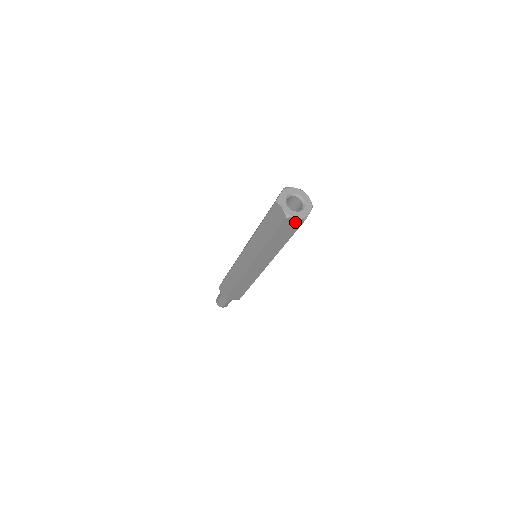
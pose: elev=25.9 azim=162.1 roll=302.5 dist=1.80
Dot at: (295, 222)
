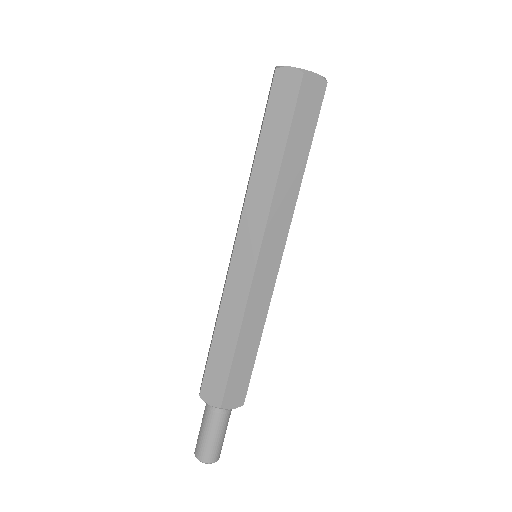
Dot at: (315, 89)
